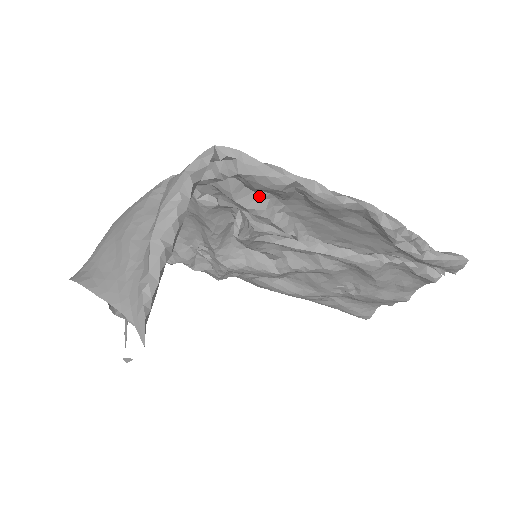
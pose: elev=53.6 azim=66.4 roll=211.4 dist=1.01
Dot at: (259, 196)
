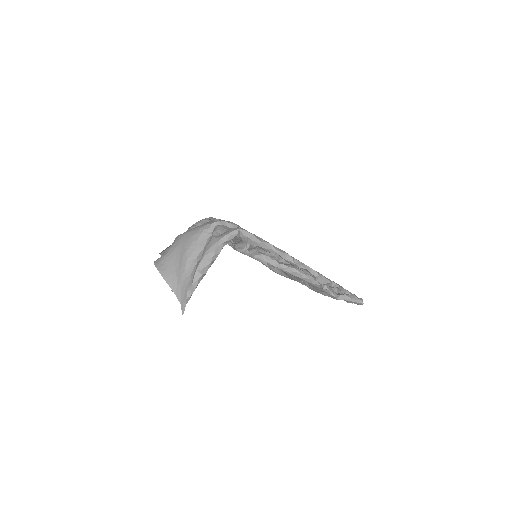
Dot at: occluded
